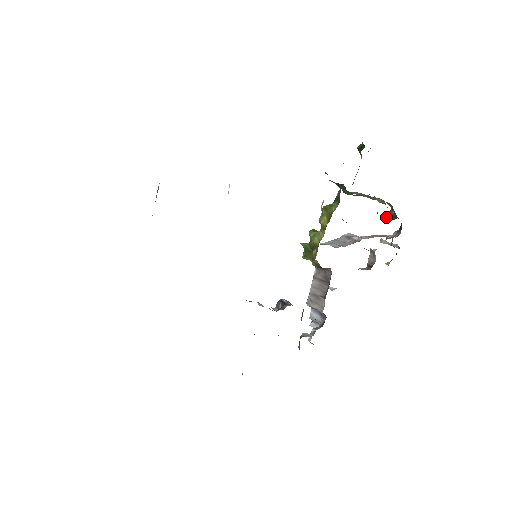
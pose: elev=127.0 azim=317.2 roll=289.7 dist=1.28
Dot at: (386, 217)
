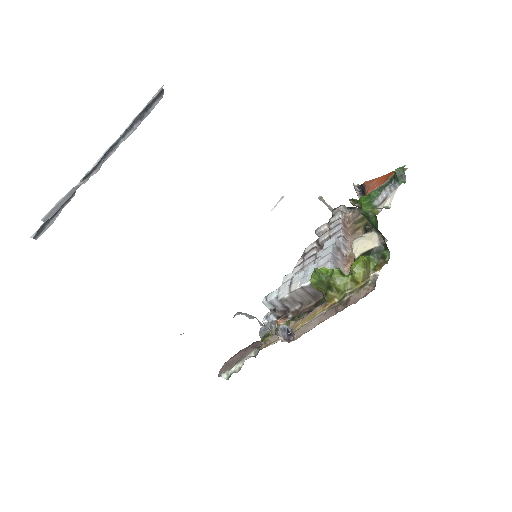
Dot at: (352, 204)
